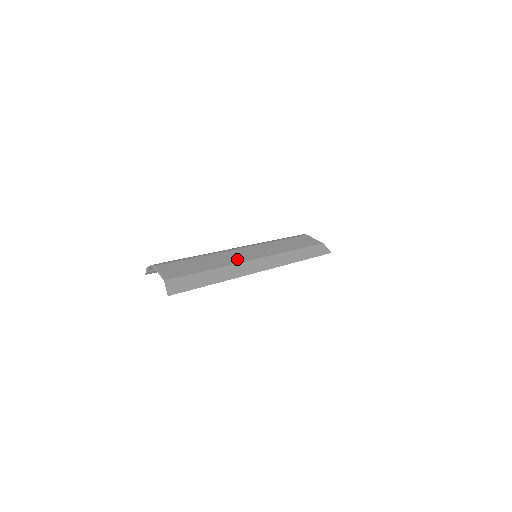
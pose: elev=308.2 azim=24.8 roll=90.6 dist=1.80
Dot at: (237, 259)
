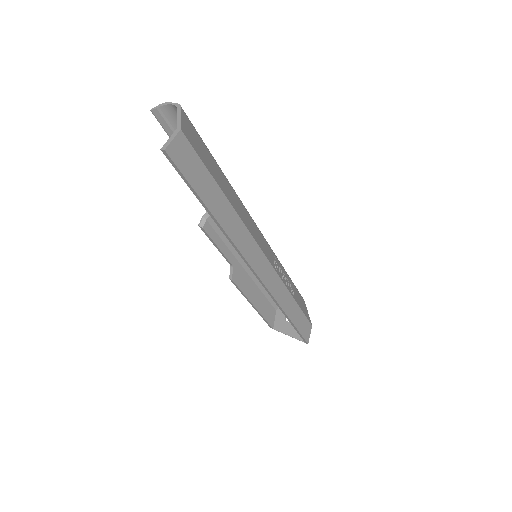
Dot at: (251, 227)
